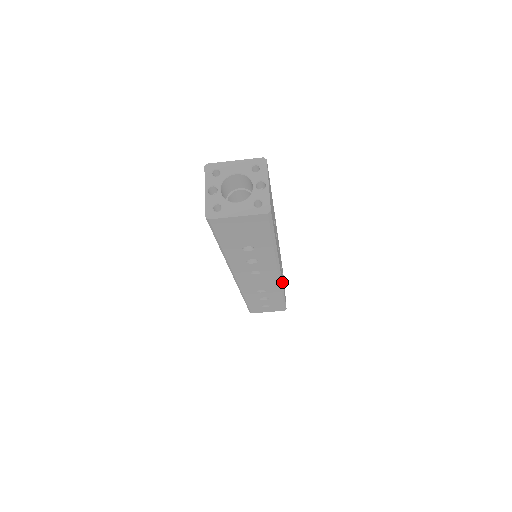
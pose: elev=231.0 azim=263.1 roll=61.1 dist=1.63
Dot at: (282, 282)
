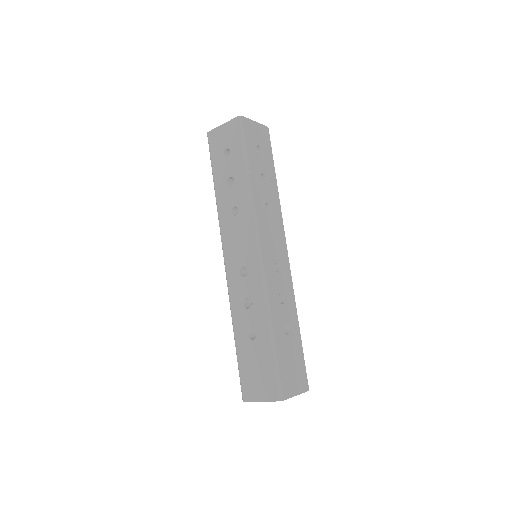
Dot at: occluded
